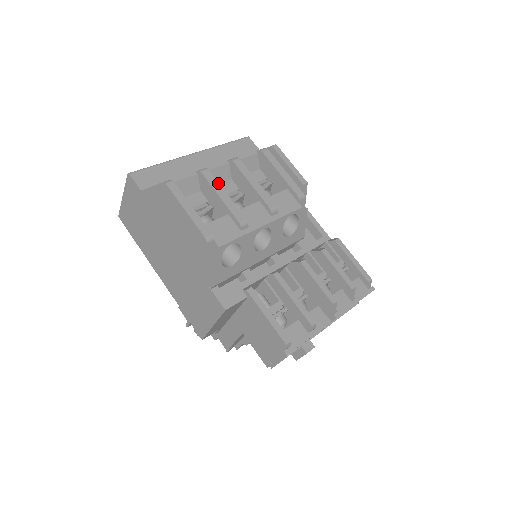
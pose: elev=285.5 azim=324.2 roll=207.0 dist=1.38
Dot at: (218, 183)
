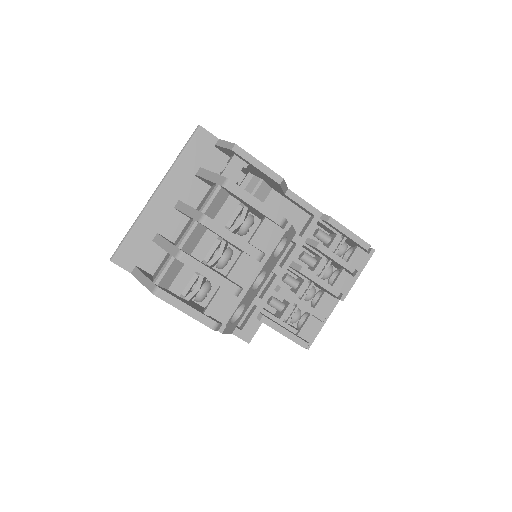
Dot at: (199, 263)
